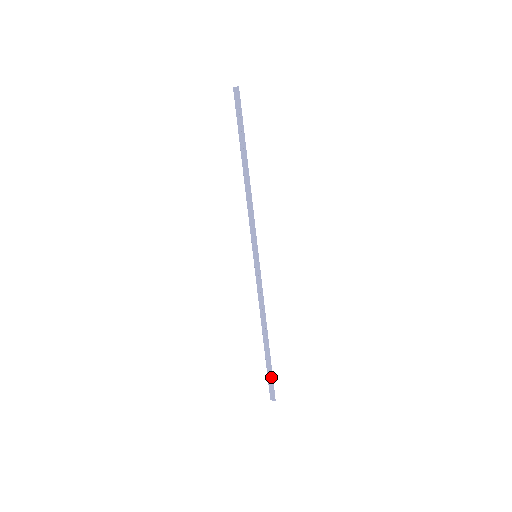
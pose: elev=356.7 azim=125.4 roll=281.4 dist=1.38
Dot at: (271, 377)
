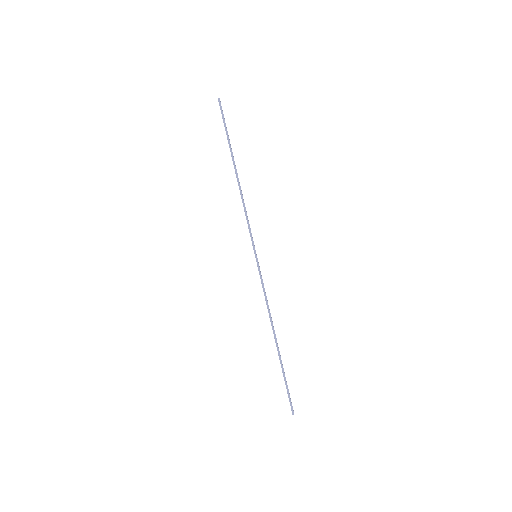
Dot at: (286, 386)
